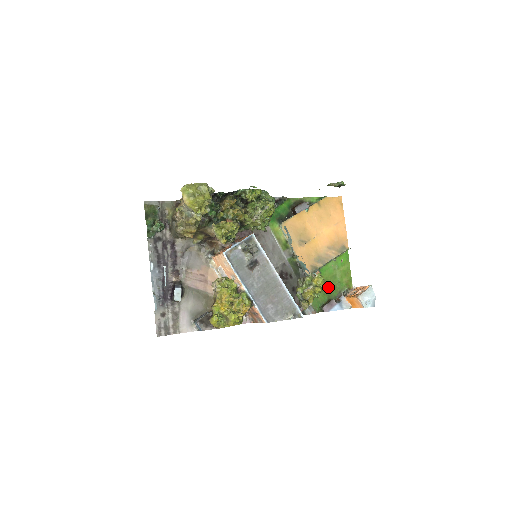
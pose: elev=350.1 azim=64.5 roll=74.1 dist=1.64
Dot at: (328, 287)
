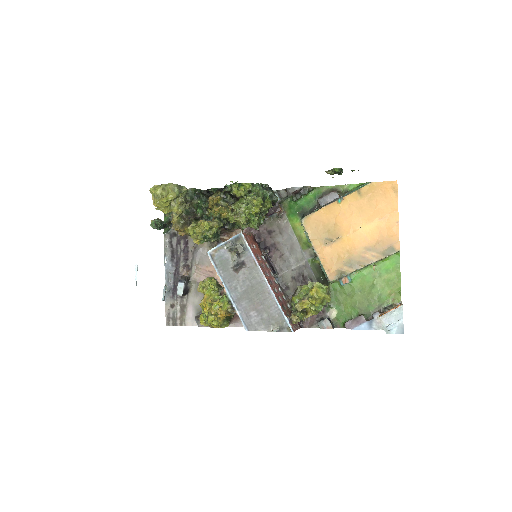
Dot at: (362, 298)
